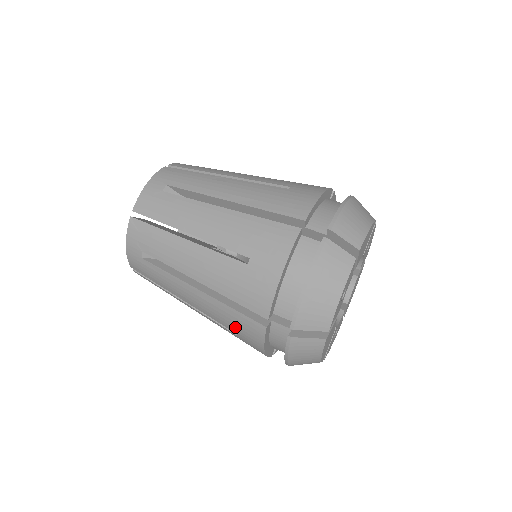
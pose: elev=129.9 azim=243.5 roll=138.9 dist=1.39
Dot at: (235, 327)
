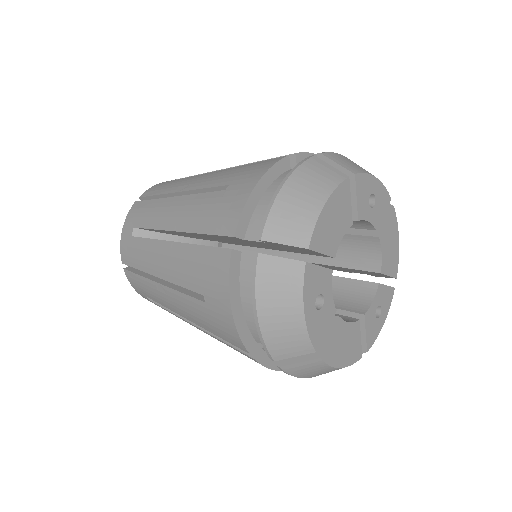
Dot at: (239, 174)
